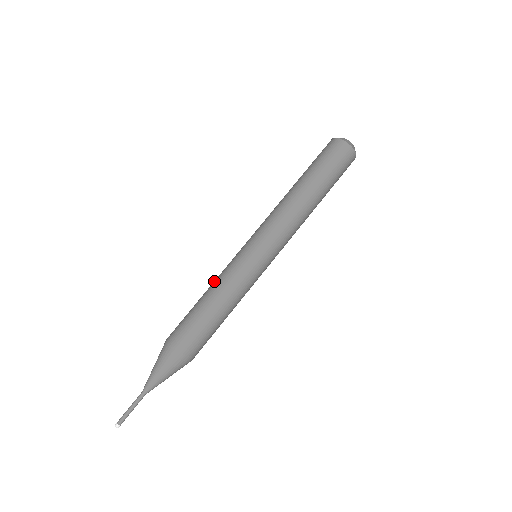
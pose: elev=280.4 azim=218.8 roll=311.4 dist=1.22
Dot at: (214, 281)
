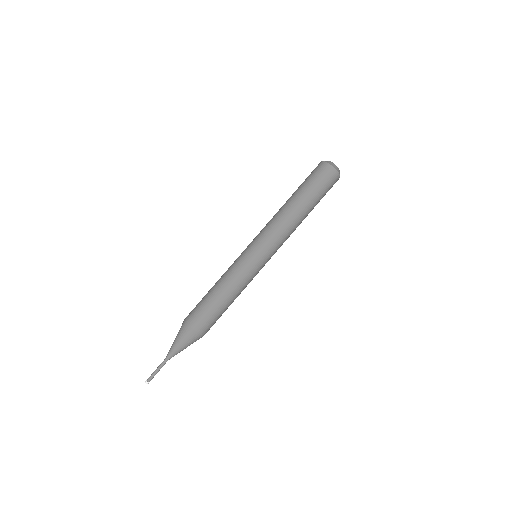
Dot at: (223, 276)
